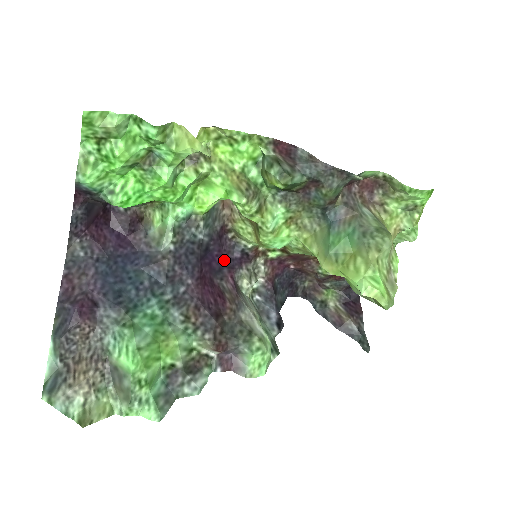
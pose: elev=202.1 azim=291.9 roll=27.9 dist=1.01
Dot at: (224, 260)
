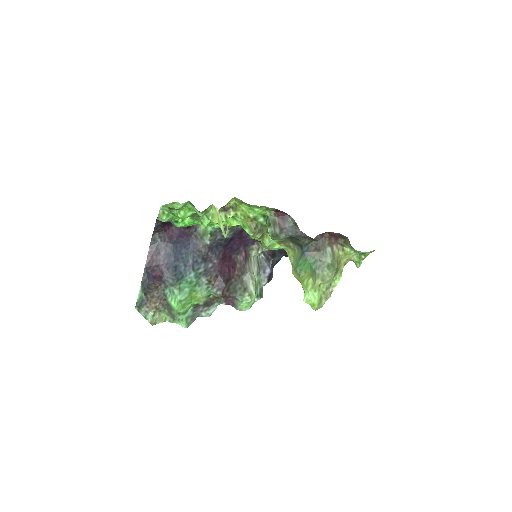
Dot at: (242, 242)
